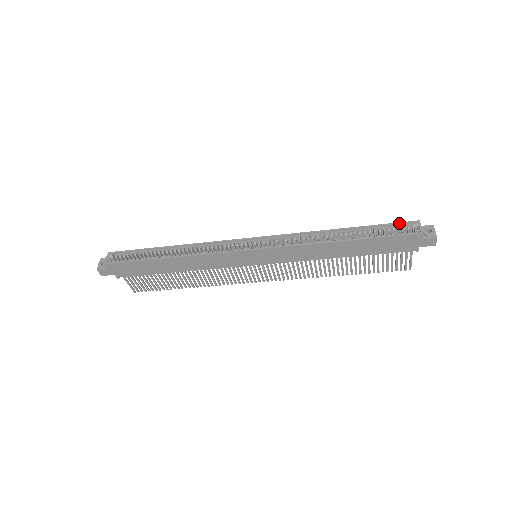
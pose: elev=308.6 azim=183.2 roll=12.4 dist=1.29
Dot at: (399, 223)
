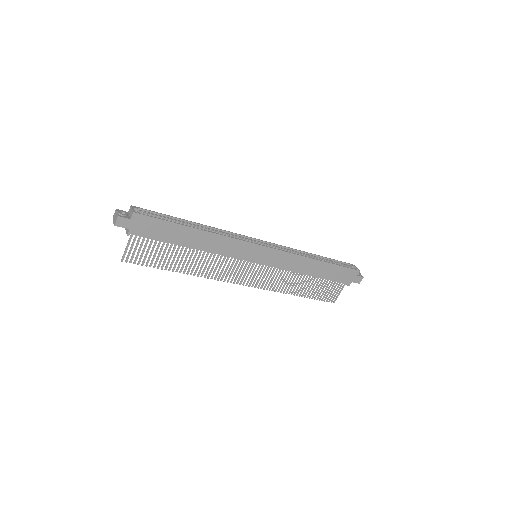
Dot at: (344, 262)
